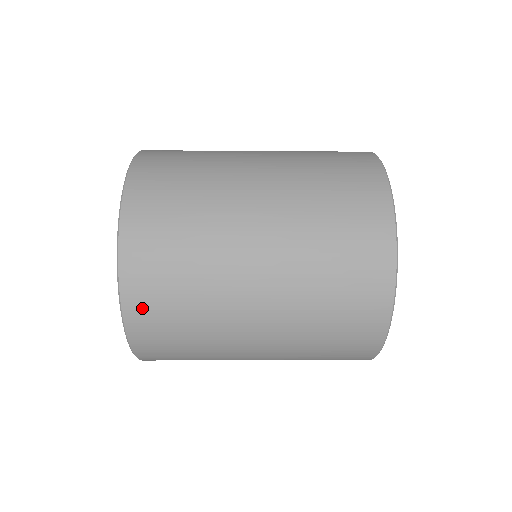
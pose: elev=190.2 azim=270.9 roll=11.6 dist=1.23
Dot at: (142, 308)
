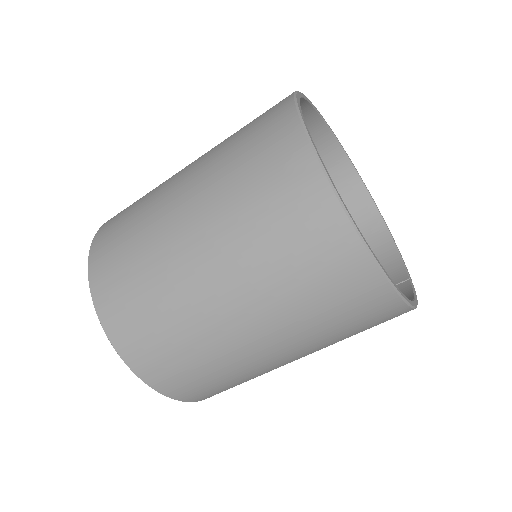
Dot at: (105, 287)
